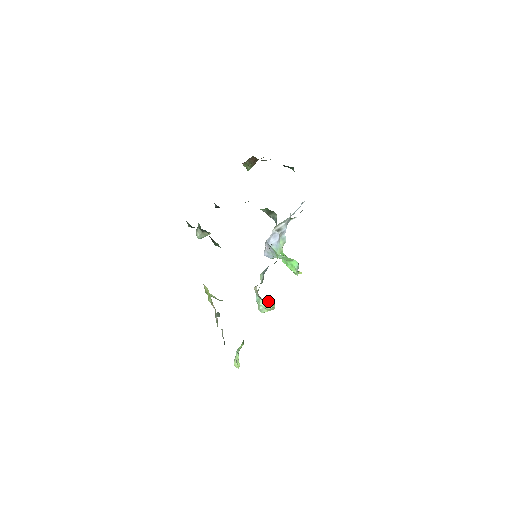
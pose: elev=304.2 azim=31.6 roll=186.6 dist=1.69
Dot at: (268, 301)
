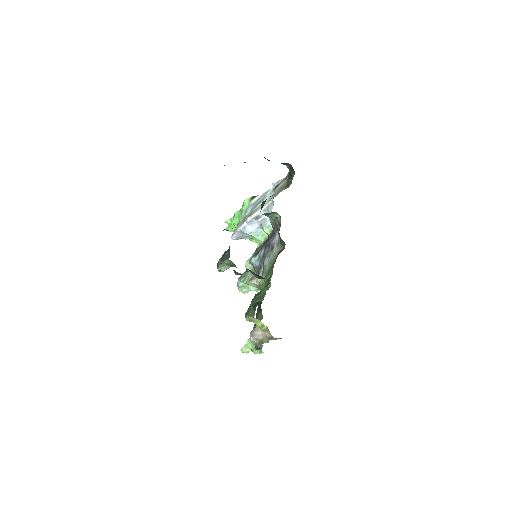
Dot at: occluded
